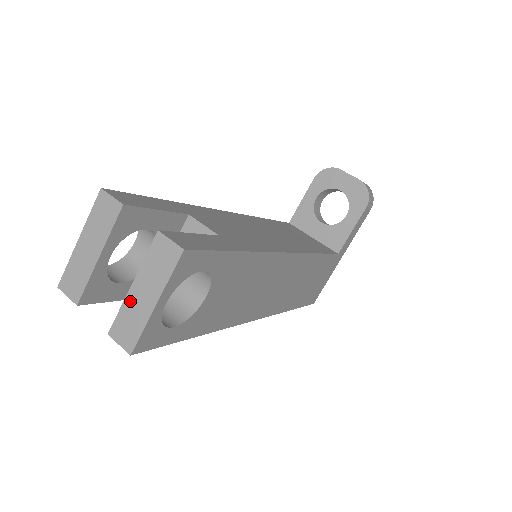
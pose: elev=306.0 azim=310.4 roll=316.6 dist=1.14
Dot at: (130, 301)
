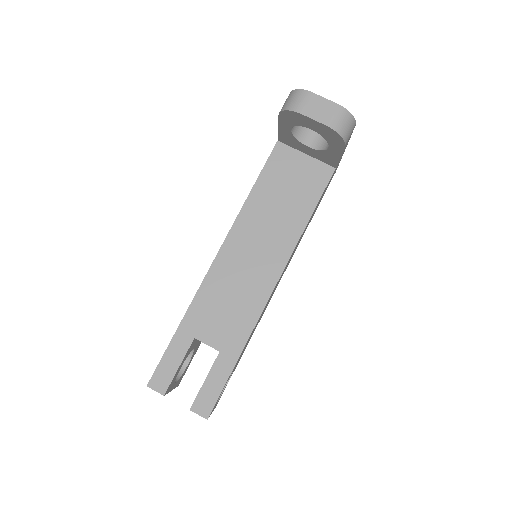
Dot at: occluded
